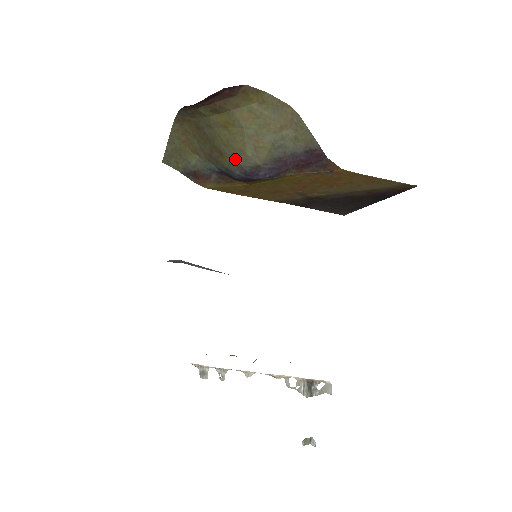
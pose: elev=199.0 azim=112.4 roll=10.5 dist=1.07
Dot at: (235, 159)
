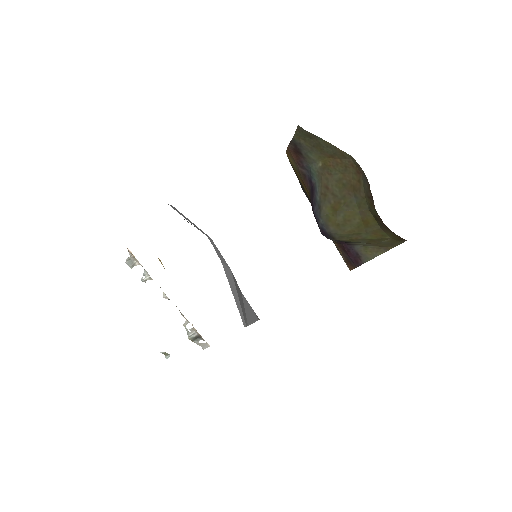
Dot at: (334, 225)
